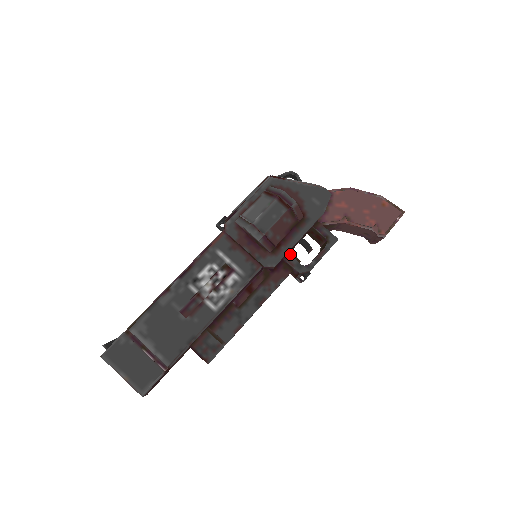
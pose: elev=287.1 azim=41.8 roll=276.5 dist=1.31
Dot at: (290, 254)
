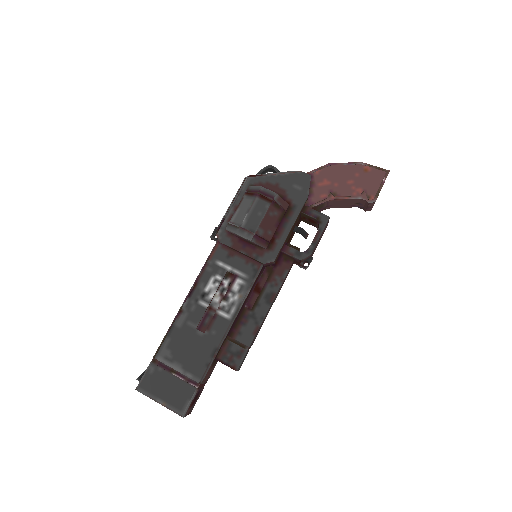
Dot at: (287, 245)
